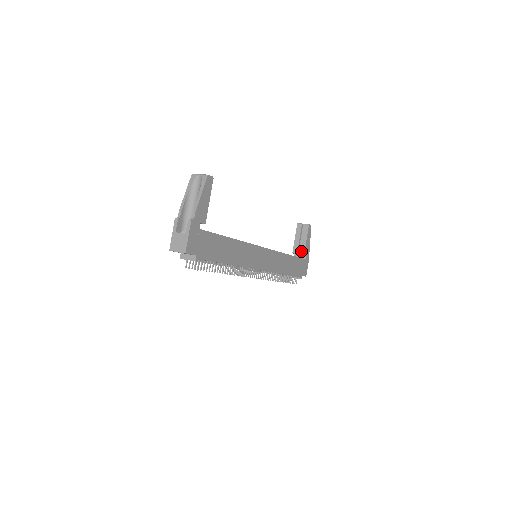
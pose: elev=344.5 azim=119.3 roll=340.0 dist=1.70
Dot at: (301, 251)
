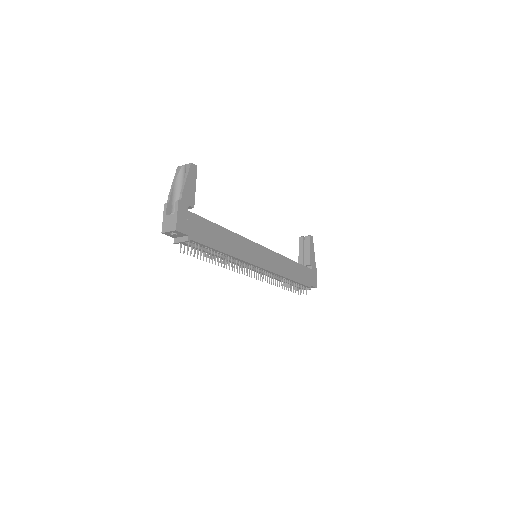
Dot at: (306, 262)
